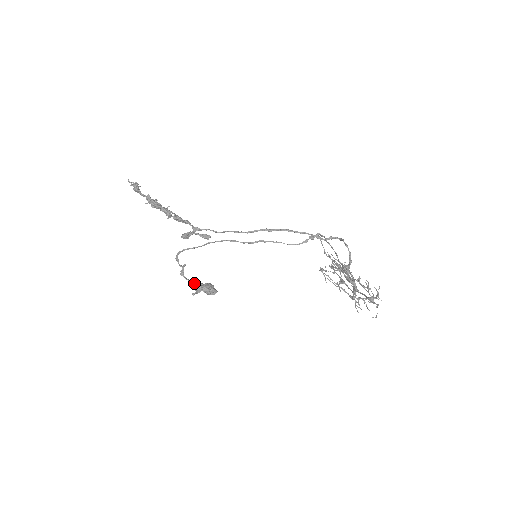
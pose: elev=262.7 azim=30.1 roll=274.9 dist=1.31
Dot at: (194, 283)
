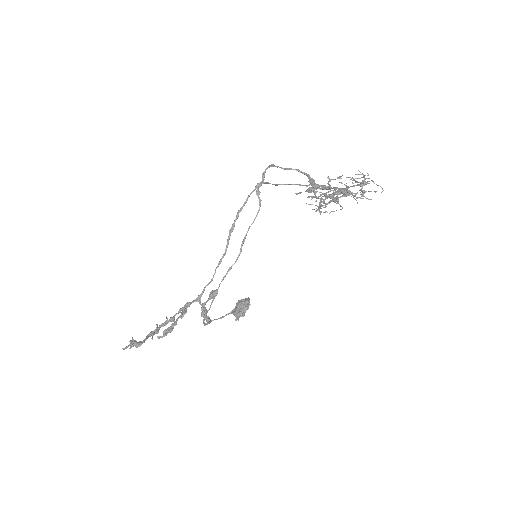
Dot at: occluded
